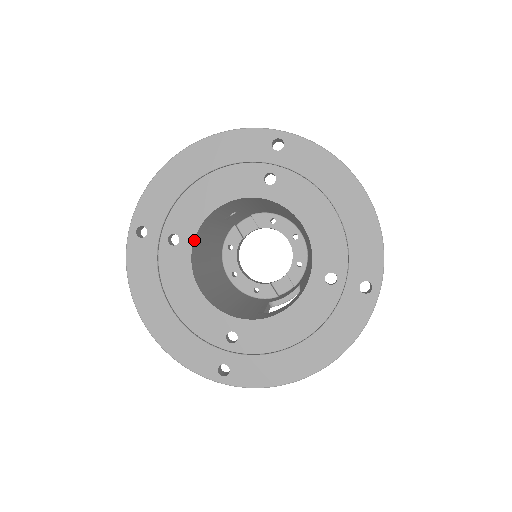
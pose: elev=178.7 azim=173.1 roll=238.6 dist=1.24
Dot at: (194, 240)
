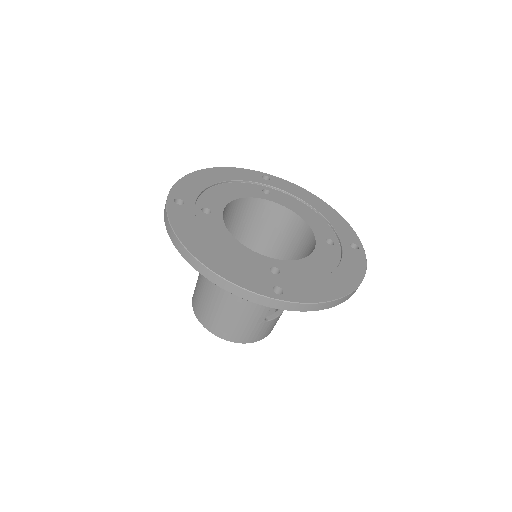
Dot at: (222, 214)
